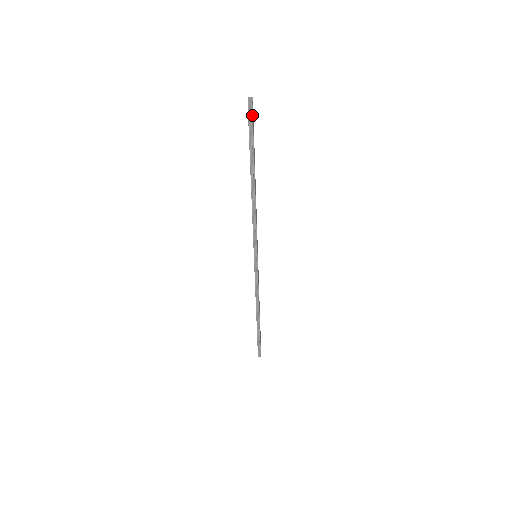
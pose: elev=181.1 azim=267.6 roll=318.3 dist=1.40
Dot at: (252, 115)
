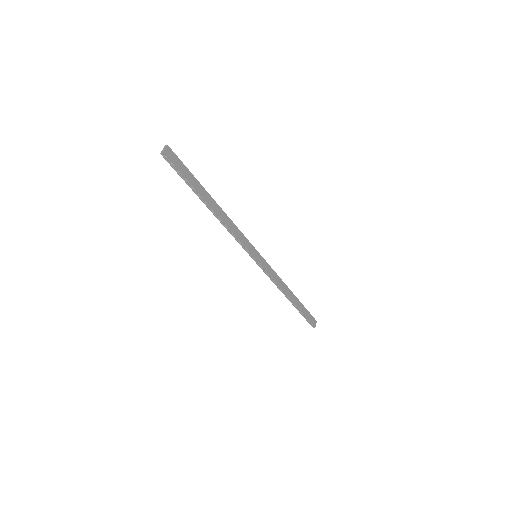
Dot at: (170, 162)
